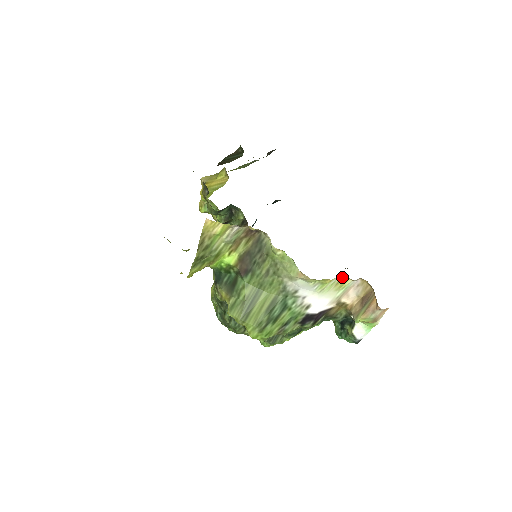
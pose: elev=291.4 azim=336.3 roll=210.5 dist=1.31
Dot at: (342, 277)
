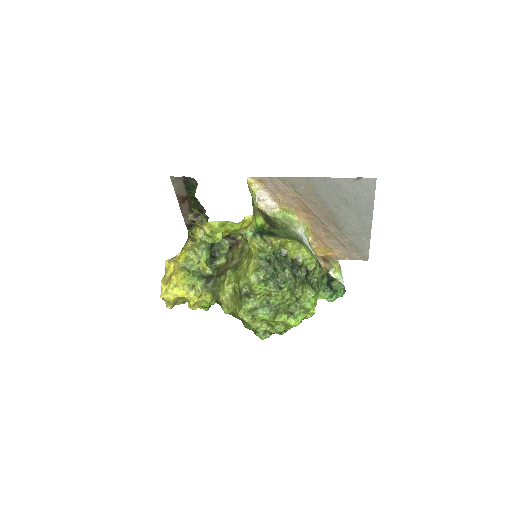
Dot at: (310, 241)
